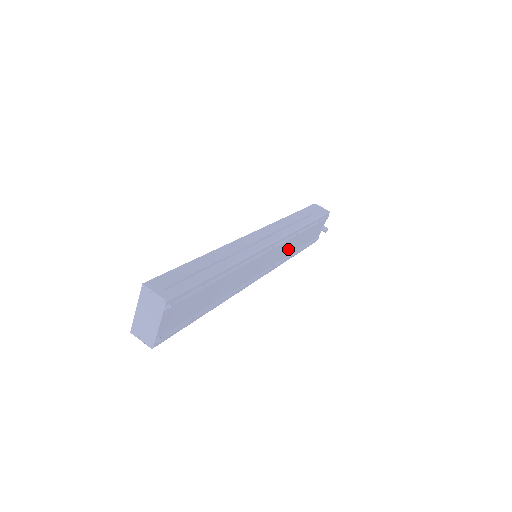
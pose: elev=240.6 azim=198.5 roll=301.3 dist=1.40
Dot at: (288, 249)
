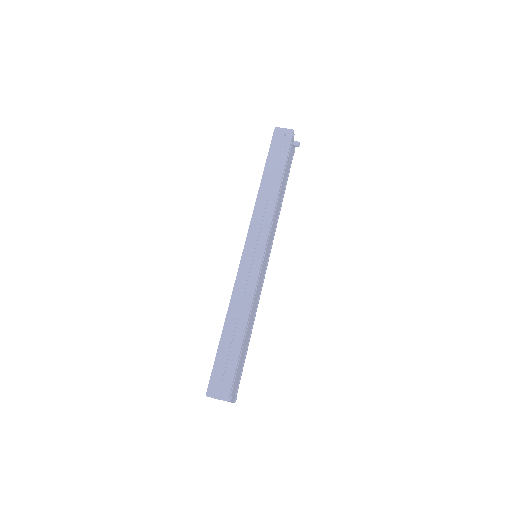
Dot at: (276, 215)
